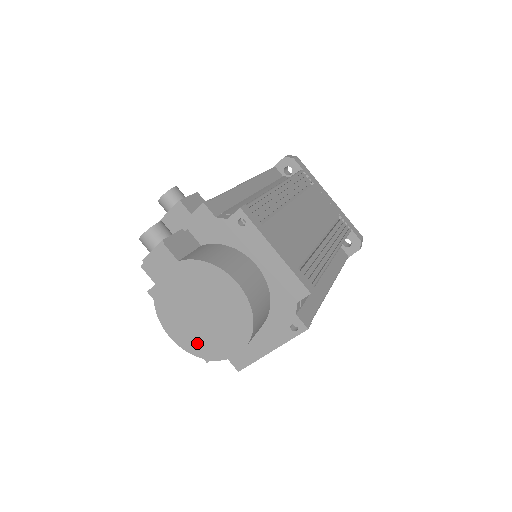
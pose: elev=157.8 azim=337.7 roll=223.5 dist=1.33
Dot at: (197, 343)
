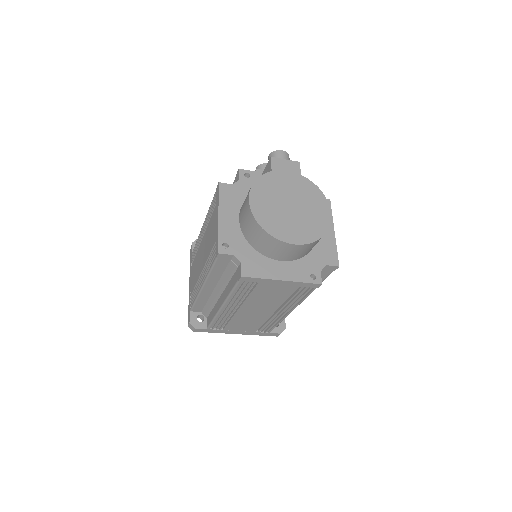
Dot at: (269, 218)
